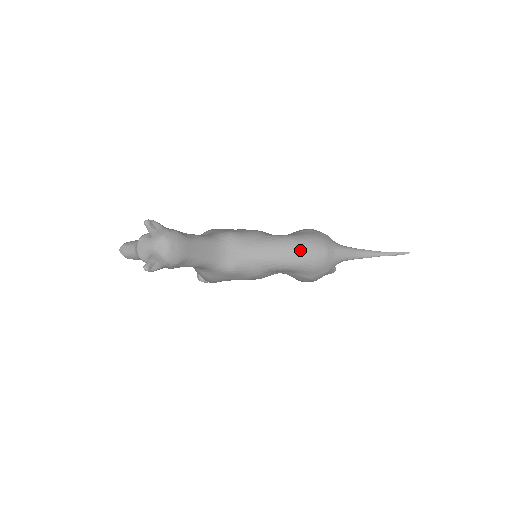
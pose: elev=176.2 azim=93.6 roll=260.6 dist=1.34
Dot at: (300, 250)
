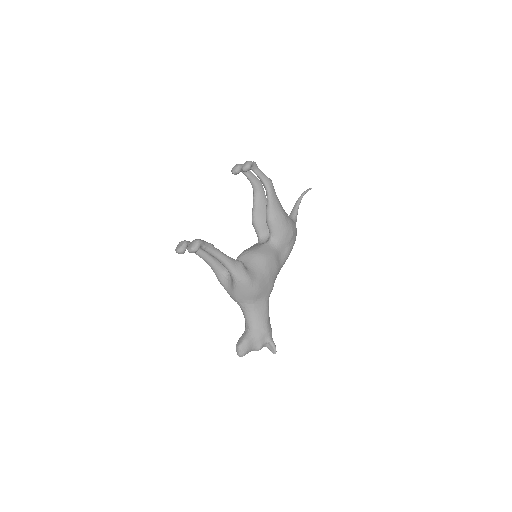
Dot at: occluded
